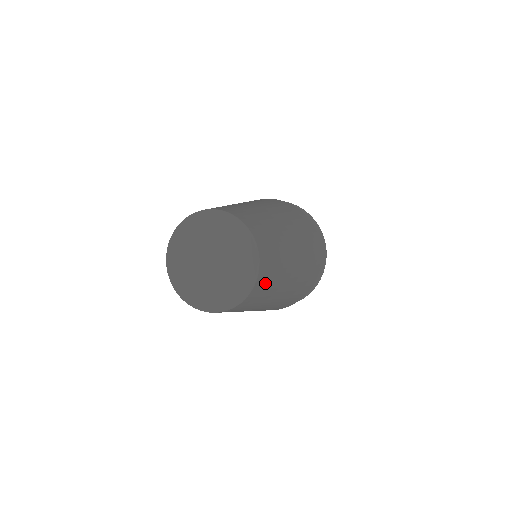
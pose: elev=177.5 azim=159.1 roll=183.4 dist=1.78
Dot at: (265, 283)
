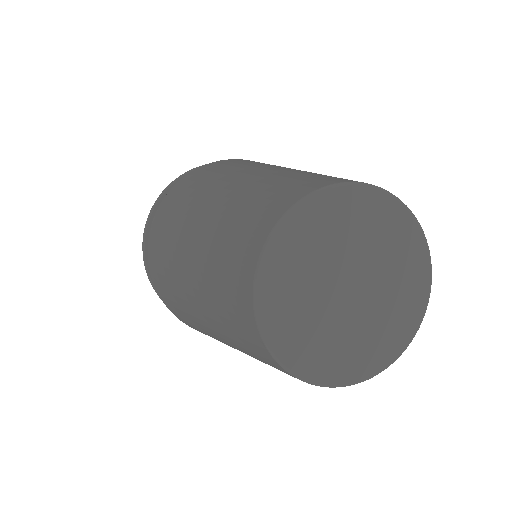
Dot at: occluded
